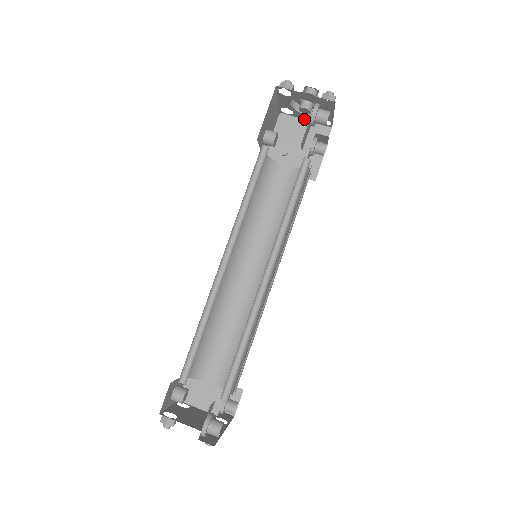
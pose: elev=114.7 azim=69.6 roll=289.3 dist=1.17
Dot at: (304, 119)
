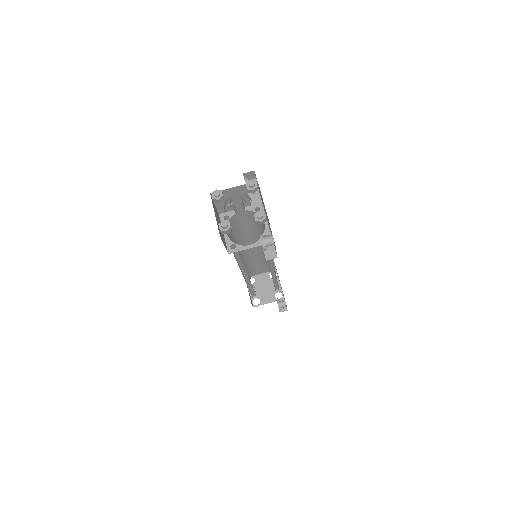
Dot at: (232, 188)
